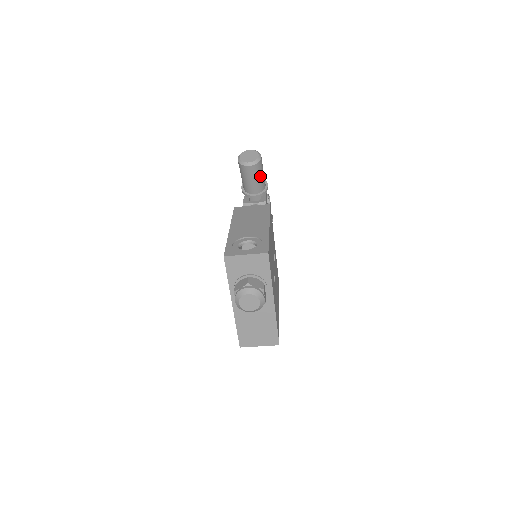
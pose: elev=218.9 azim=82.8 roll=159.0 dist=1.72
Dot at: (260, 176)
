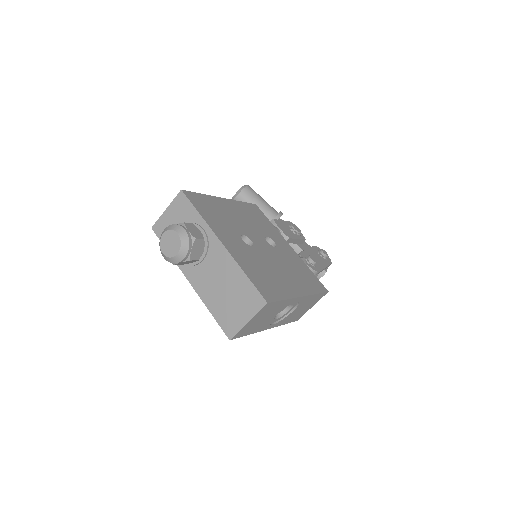
Dot at: (258, 203)
